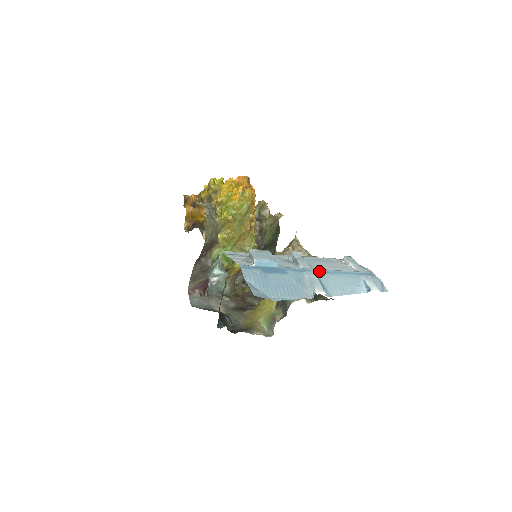
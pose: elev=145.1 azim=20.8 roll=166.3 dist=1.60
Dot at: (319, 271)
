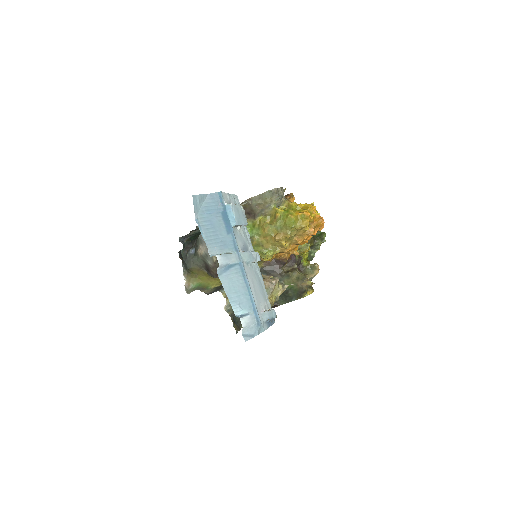
Dot at: (242, 267)
